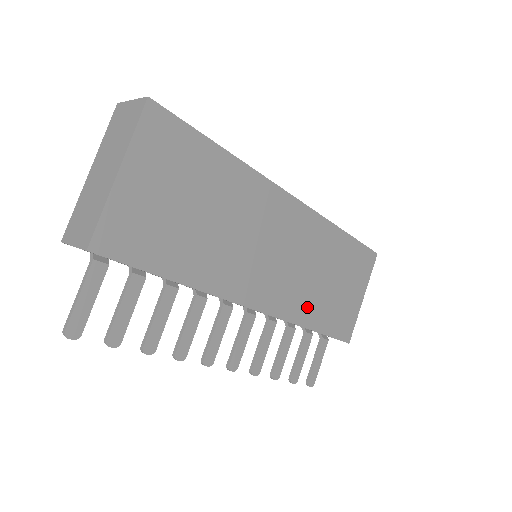
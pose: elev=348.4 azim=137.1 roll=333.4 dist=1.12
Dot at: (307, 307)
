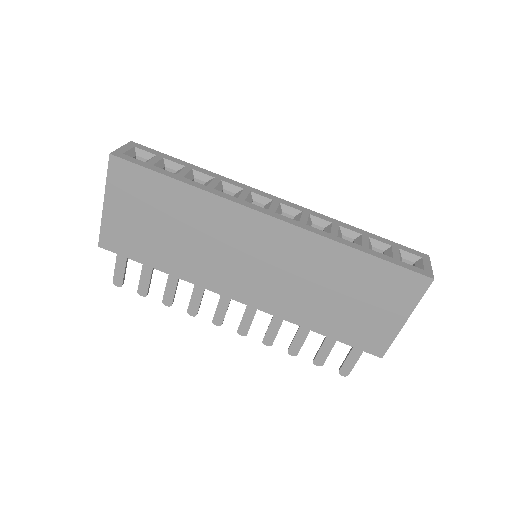
Dot at: (305, 312)
